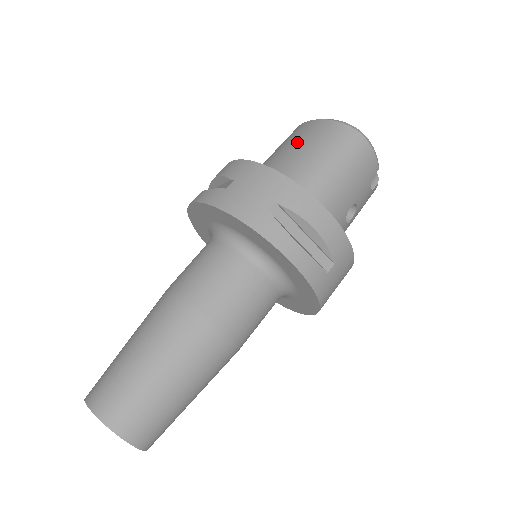
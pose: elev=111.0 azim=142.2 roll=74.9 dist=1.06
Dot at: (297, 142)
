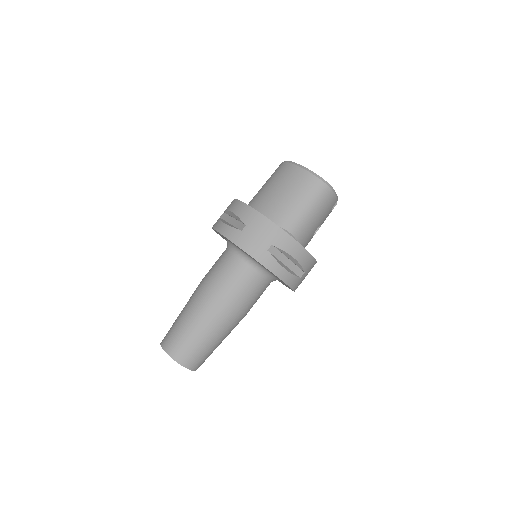
Dot at: (285, 186)
